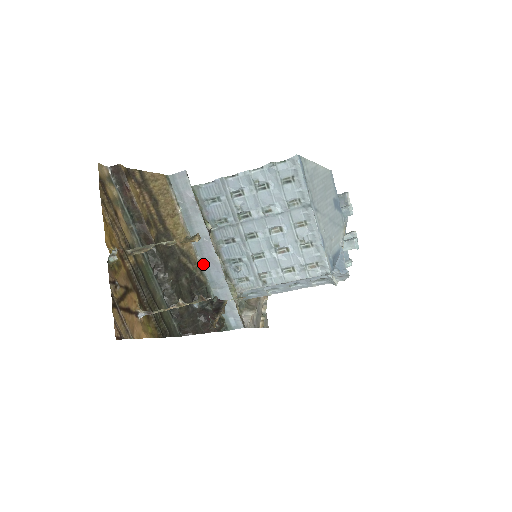
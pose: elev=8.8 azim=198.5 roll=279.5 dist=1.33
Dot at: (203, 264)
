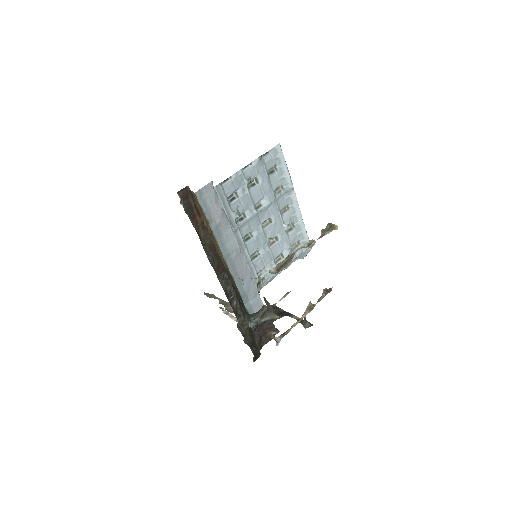
Dot at: (235, 281)
